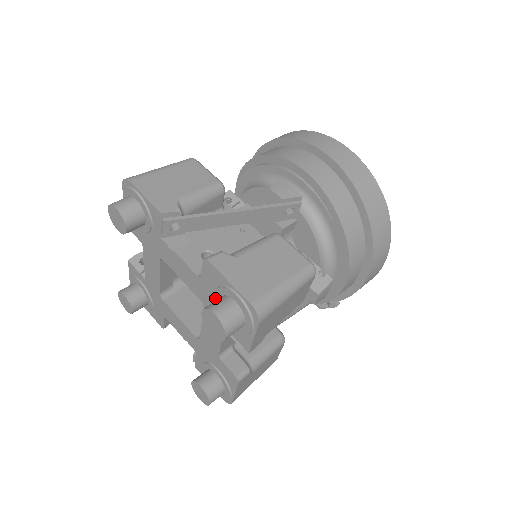
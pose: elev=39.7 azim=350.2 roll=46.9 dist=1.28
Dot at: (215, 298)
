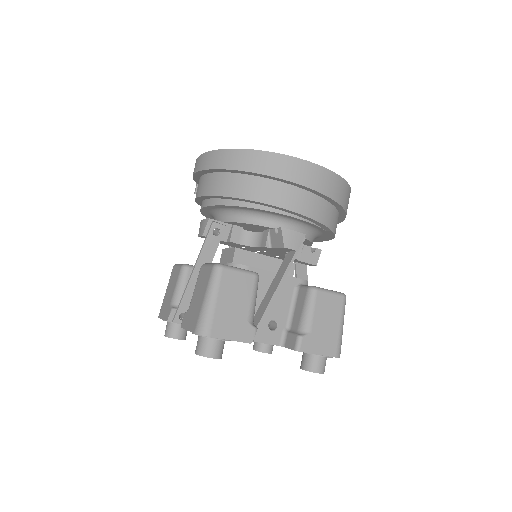
Dot at: occluded
